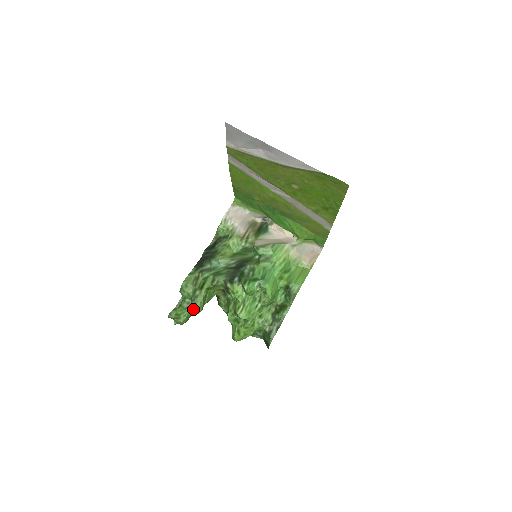
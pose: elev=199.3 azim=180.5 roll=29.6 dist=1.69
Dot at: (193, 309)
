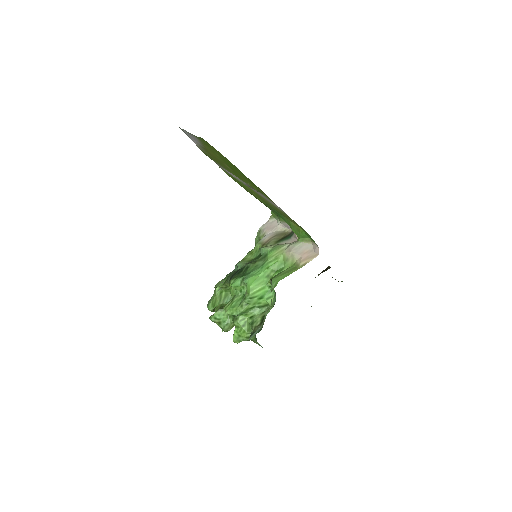
Dot at: (207, 306)
